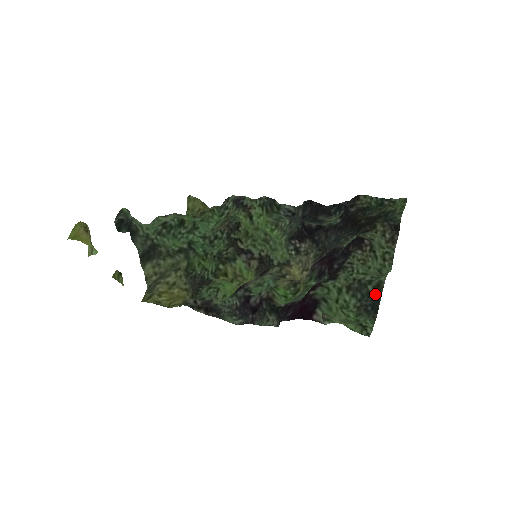
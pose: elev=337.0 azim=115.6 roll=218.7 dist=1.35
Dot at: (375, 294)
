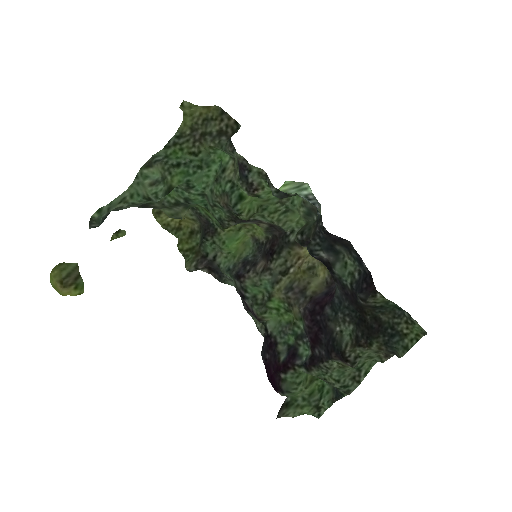
Dot at: (341, 391)
